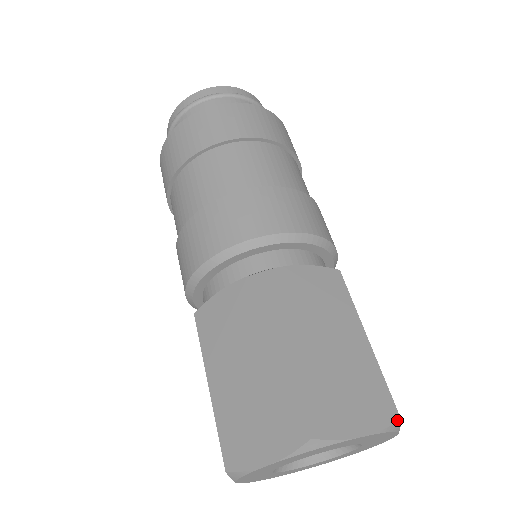
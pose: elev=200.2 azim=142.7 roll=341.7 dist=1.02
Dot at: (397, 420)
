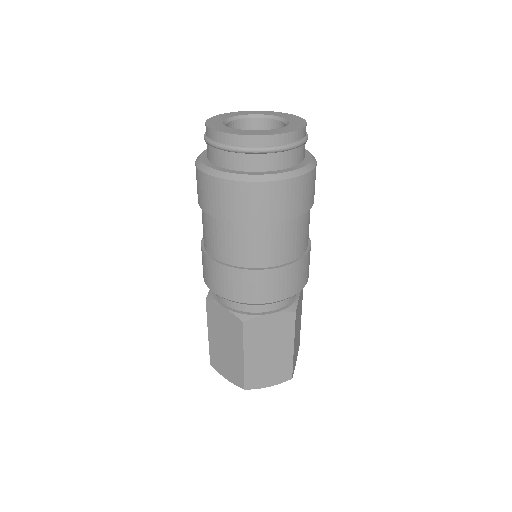
Dot at: occluded
